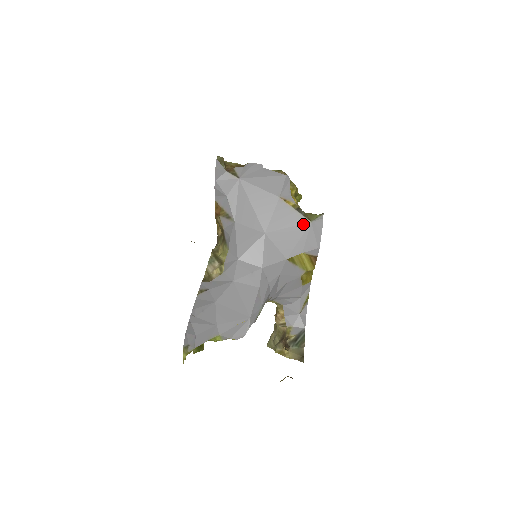
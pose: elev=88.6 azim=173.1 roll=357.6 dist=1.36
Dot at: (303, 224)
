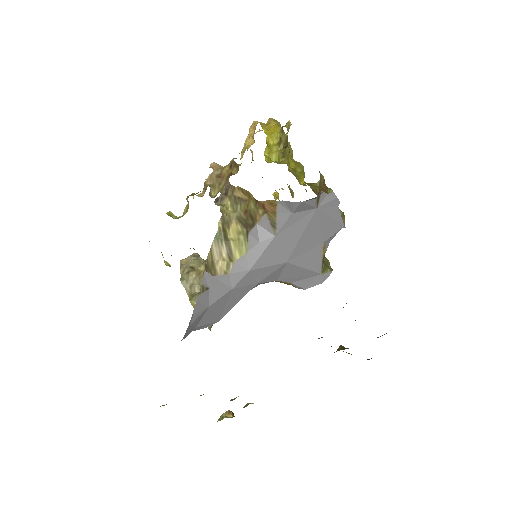
Dot at: (316, 272)
